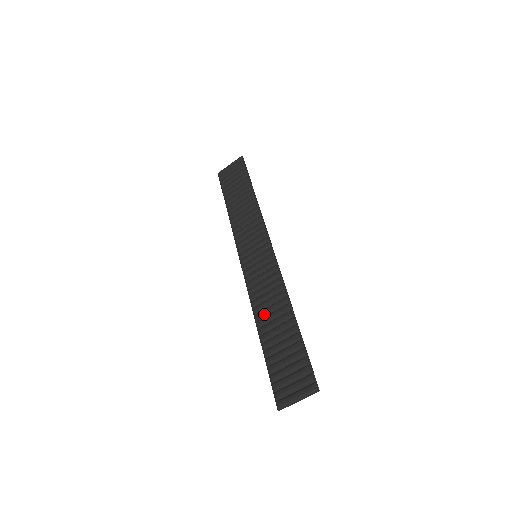
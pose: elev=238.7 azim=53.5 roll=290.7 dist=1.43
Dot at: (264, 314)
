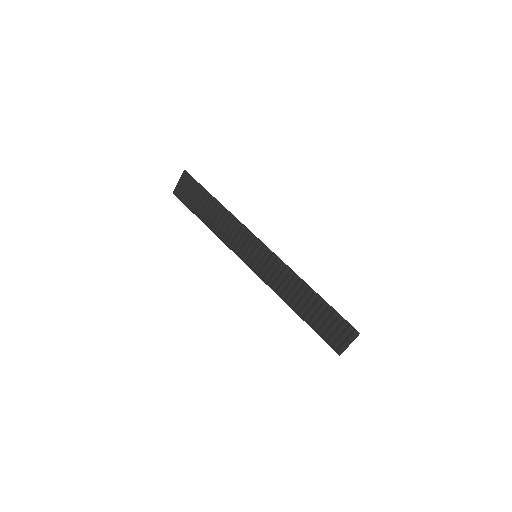
Dot at: (291, 298)
